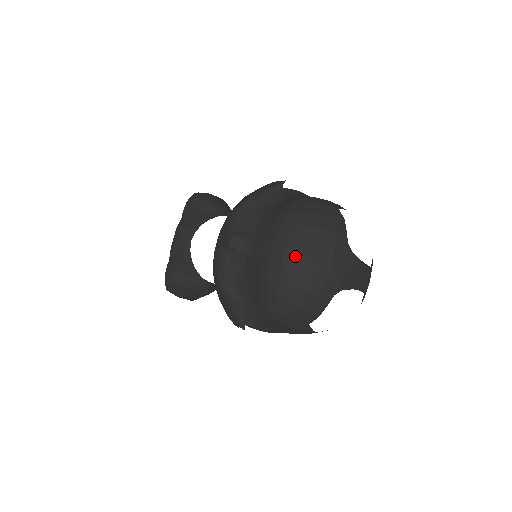
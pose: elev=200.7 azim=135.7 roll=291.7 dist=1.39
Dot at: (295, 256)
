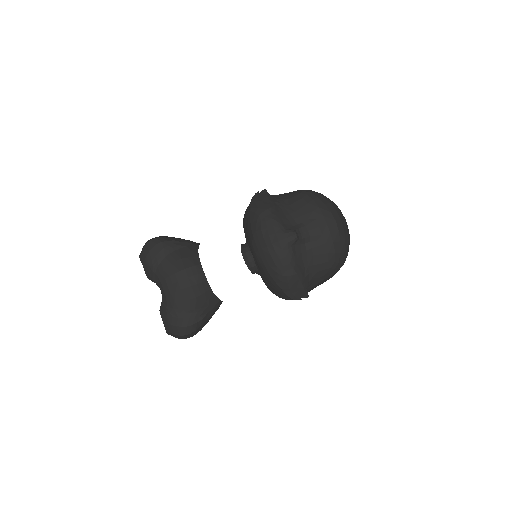
Dot at: (340, 221)
